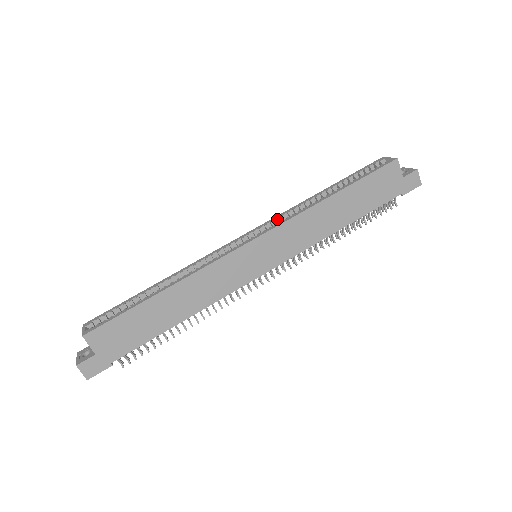
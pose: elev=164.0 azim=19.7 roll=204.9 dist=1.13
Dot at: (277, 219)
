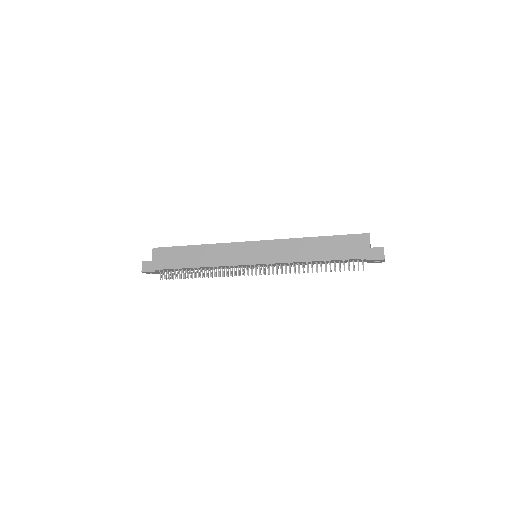
Dot at: occluded
